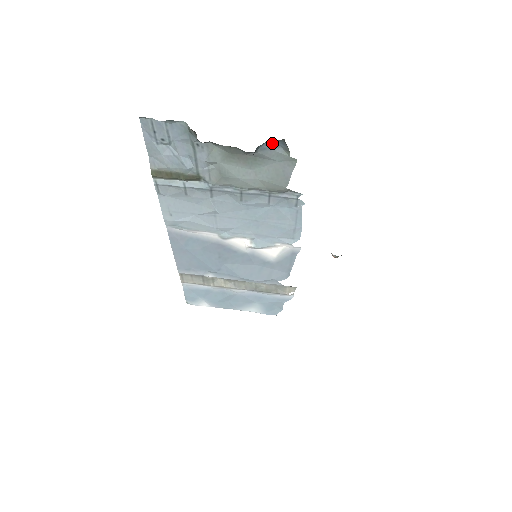
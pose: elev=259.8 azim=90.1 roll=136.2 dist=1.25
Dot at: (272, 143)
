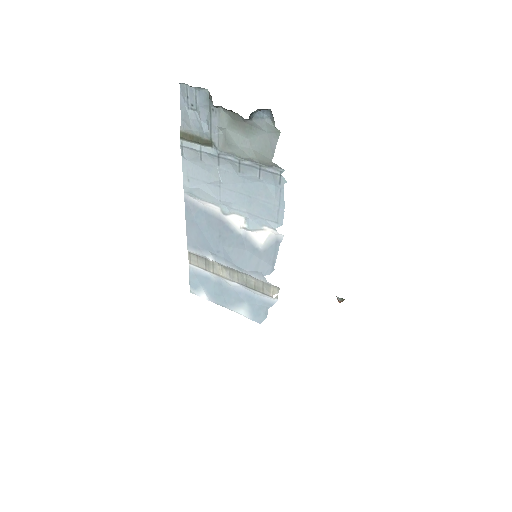
Dot at: (263, 113)
